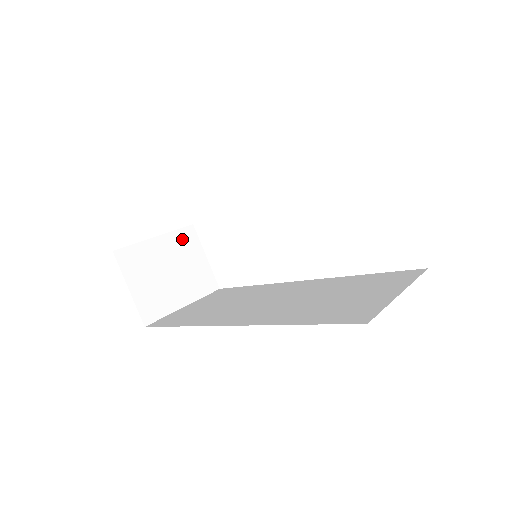
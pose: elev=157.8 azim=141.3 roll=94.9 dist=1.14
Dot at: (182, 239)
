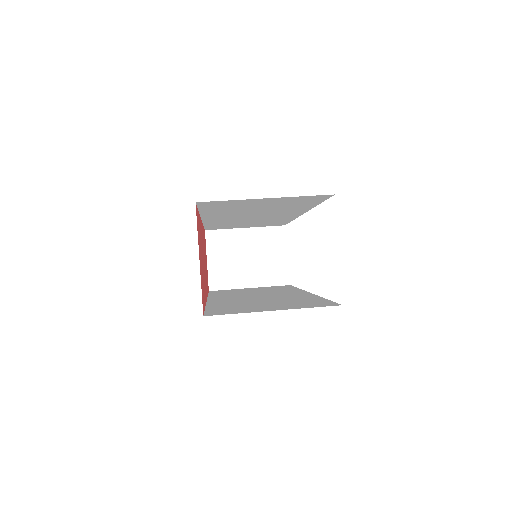
Dot at: (269, 235)
